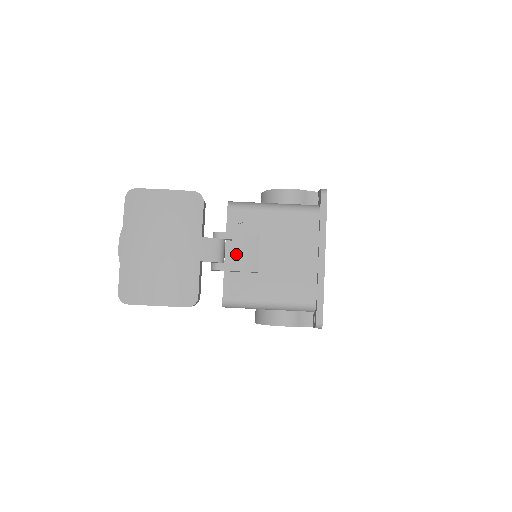
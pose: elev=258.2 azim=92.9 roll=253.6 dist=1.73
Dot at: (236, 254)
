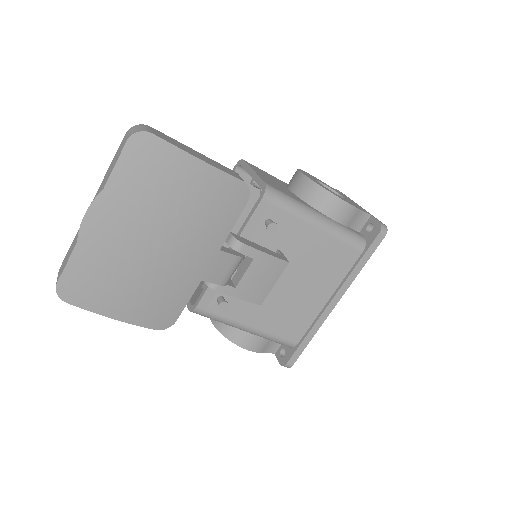
Dot at: (248, 278)
